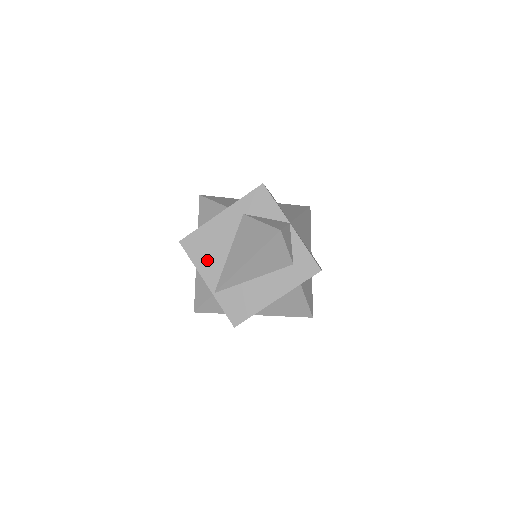
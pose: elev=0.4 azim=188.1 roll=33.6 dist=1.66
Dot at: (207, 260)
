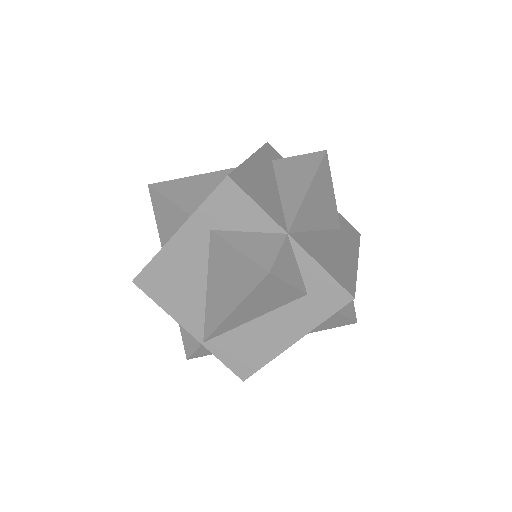
Dot at: (179, 302)
